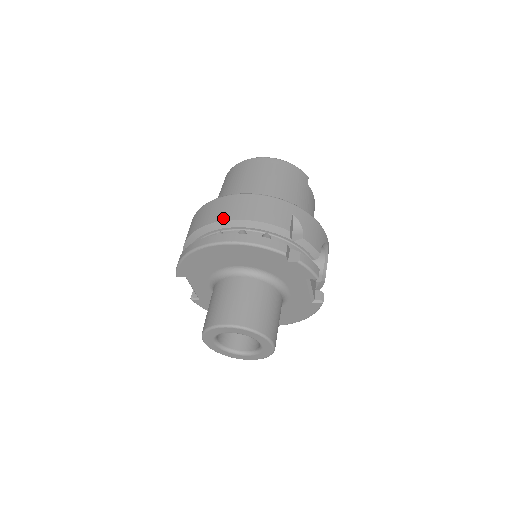
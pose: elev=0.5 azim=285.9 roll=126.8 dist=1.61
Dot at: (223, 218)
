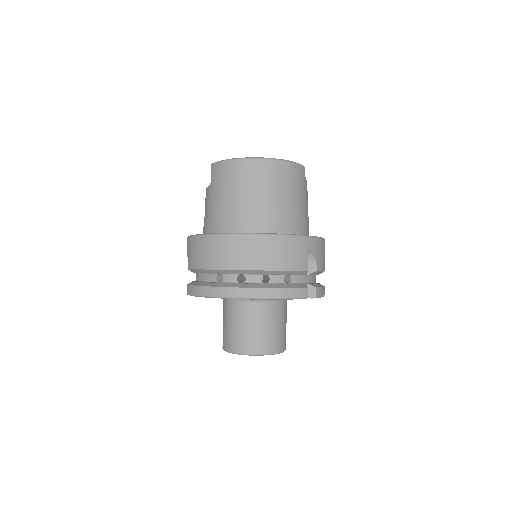
Dot at: (247, 267)
